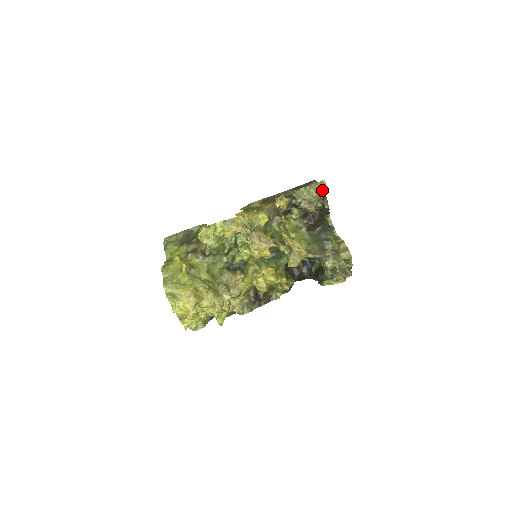
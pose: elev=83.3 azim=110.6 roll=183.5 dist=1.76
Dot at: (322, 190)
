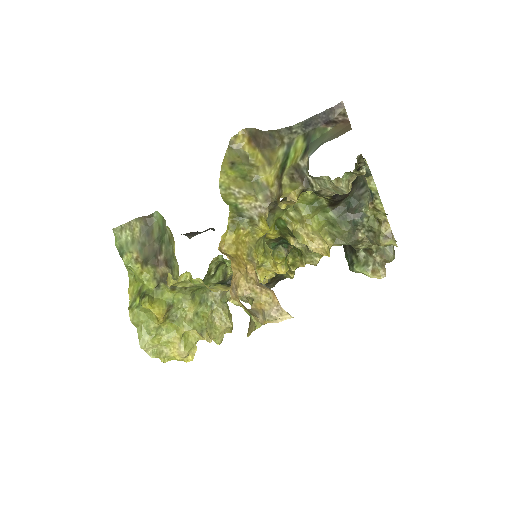
Dot at: occluded
